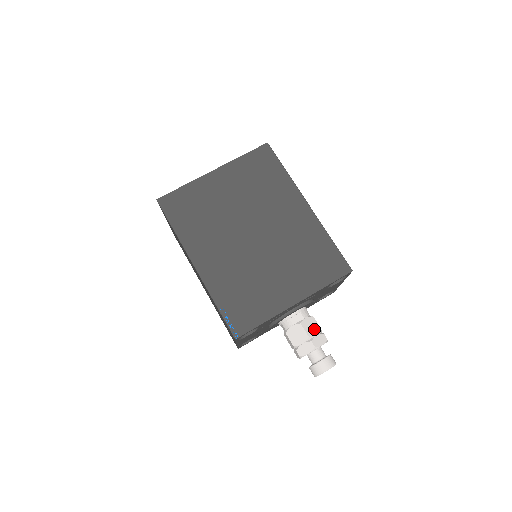
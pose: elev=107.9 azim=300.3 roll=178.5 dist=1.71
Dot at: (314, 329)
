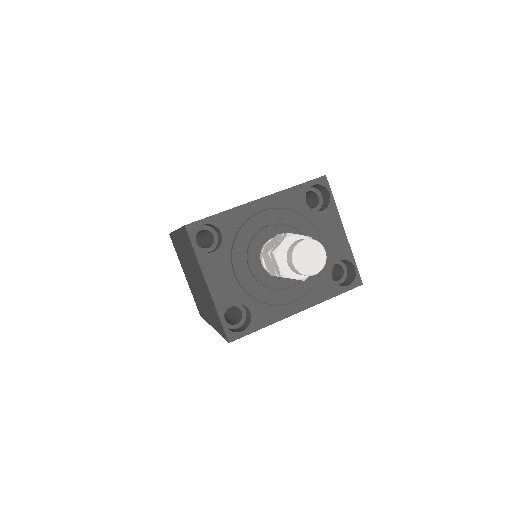
Dot at: occluded
